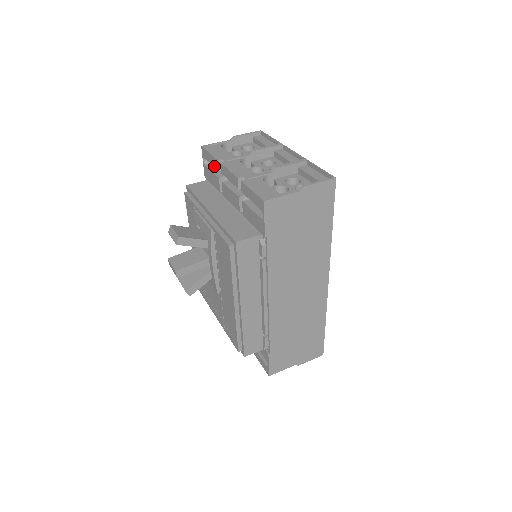
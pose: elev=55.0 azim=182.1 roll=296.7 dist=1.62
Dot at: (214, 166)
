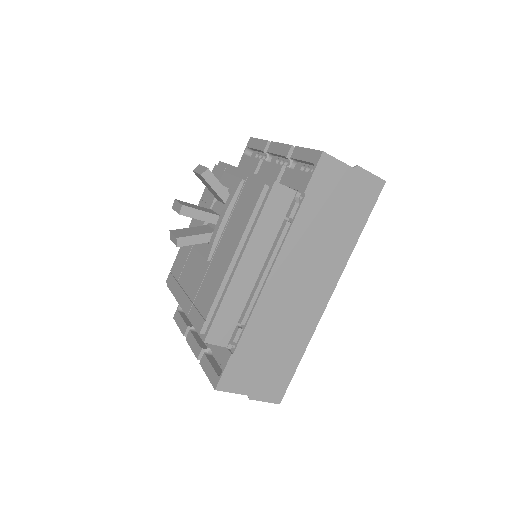
Dot at: (260, 149)
